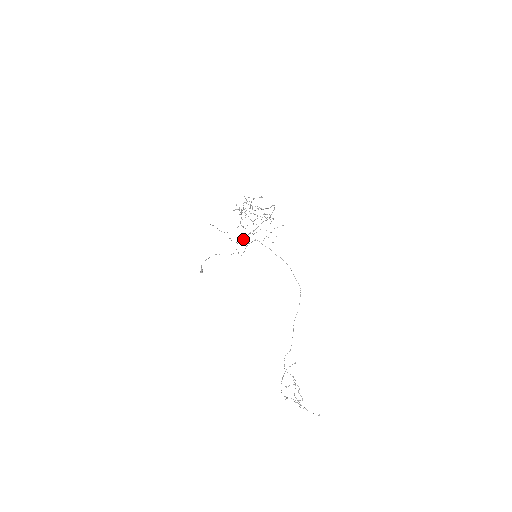
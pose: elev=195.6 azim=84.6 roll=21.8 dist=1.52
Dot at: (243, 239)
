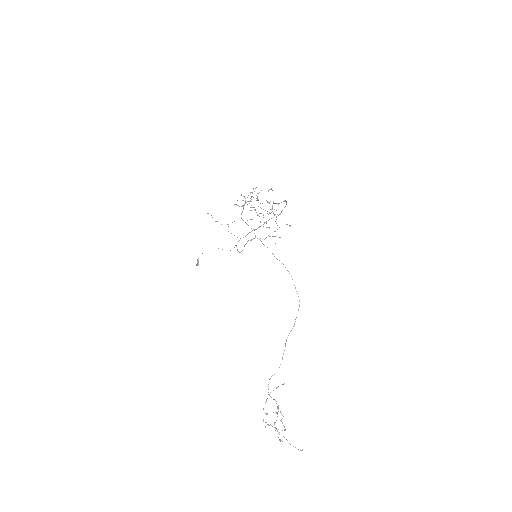
Dot at: (246, 235)
